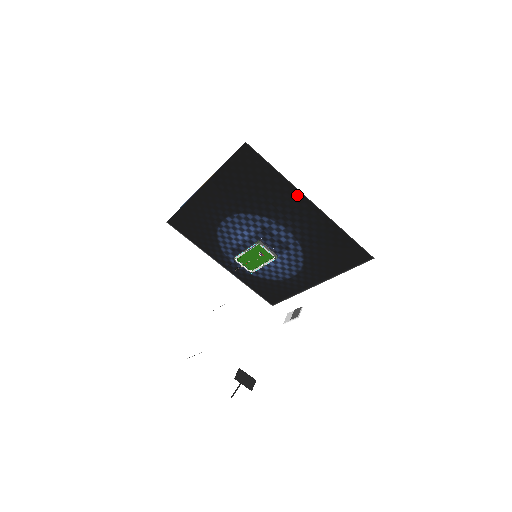
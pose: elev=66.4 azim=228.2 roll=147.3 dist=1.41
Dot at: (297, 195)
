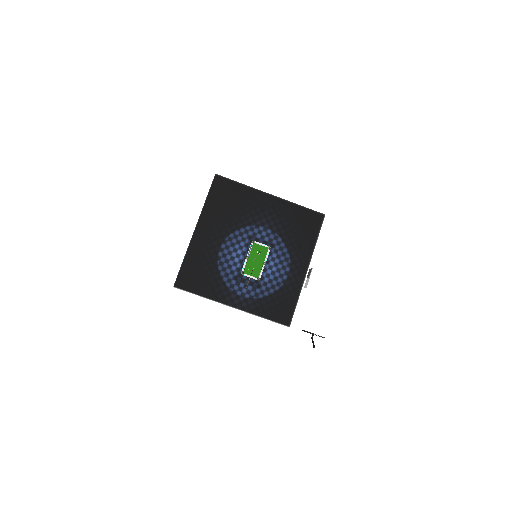
Dot at: (259, 194)
